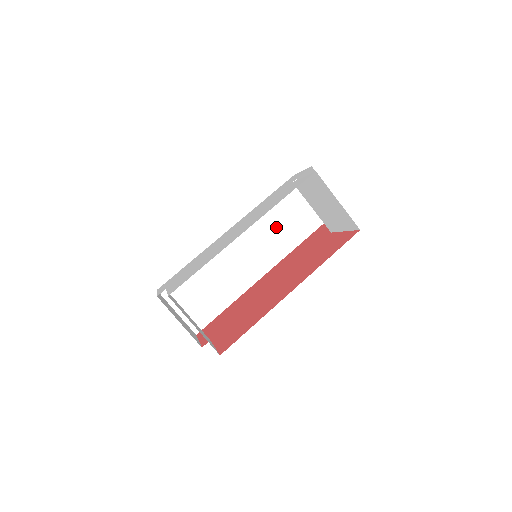
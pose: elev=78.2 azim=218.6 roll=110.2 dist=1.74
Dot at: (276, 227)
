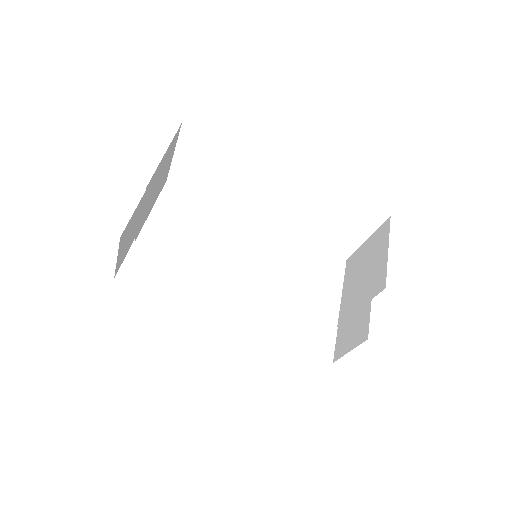
Dot at: (284, 309)
